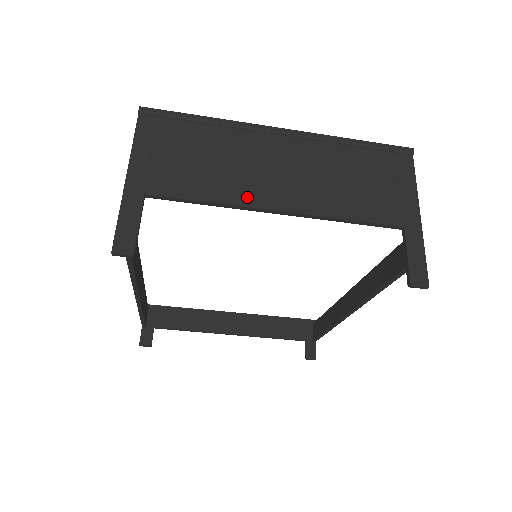
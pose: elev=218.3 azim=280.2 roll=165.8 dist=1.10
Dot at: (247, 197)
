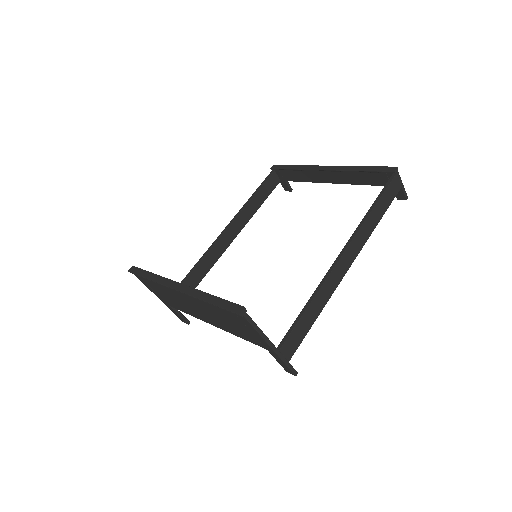
Dot at: (196, 316)
